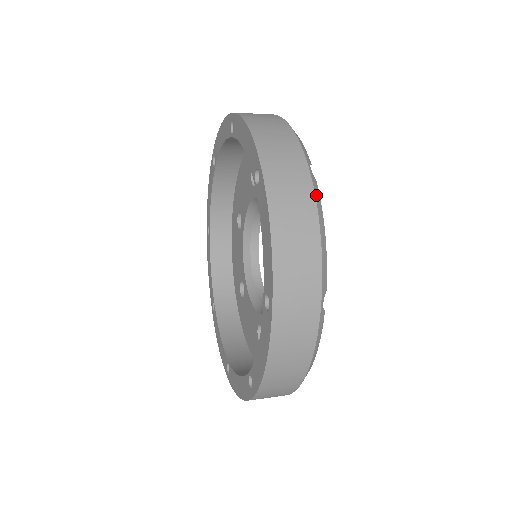
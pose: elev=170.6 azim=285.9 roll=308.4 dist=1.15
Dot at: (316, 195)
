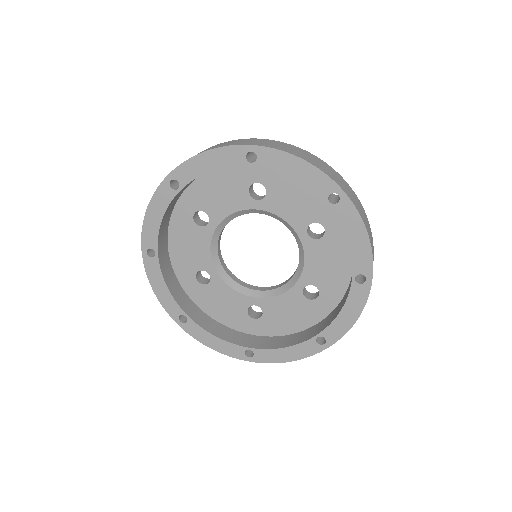
Dot at: occluded
